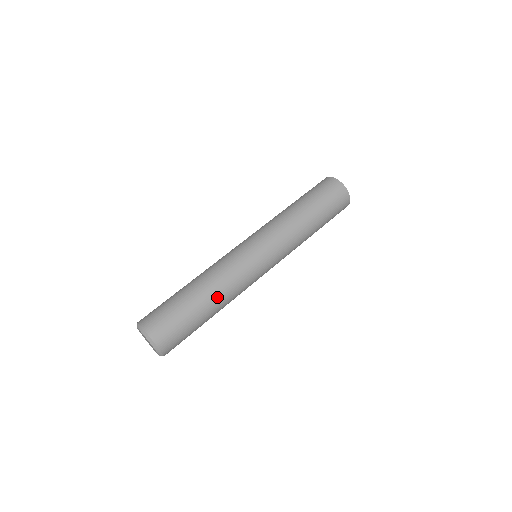
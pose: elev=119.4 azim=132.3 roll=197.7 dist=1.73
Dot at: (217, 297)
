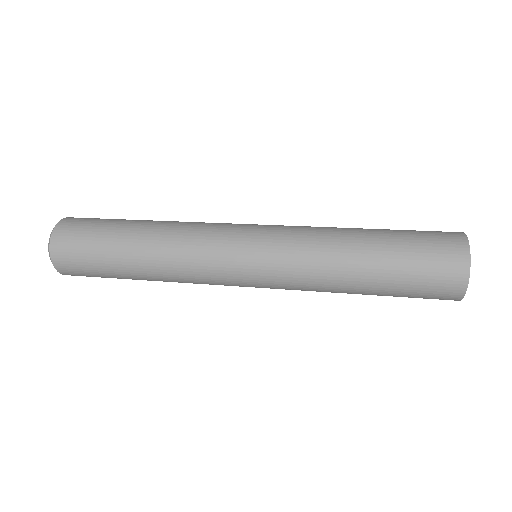
Dot at: (160, 223)
